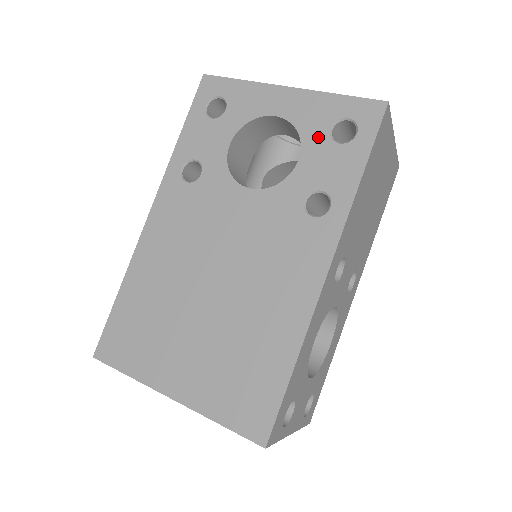
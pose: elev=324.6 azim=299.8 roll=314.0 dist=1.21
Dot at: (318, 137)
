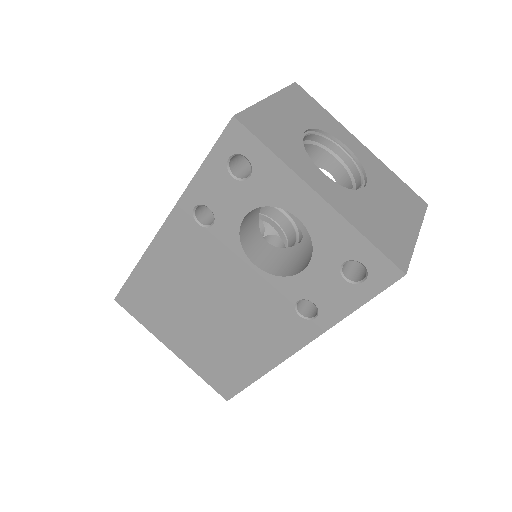
Dot at: (329, 263)
